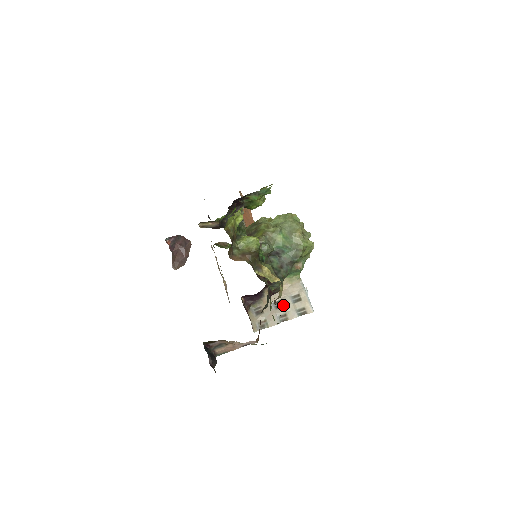
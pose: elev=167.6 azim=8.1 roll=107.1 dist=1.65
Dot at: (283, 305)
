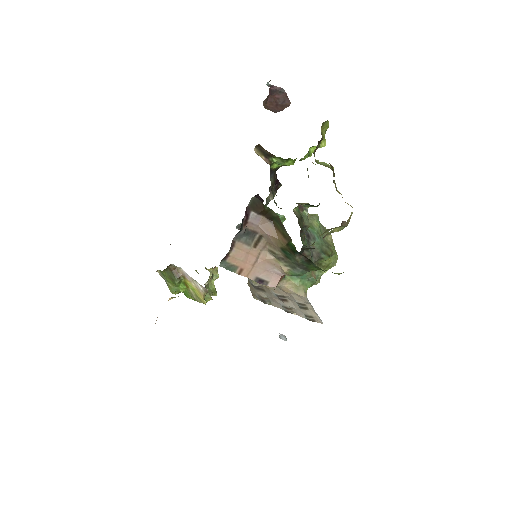
Dot at: (288, 300)
